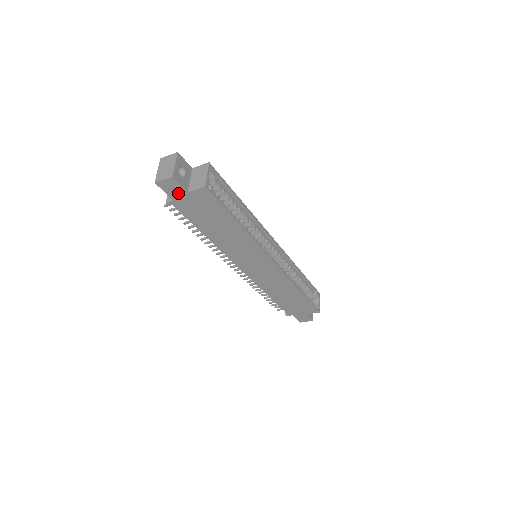
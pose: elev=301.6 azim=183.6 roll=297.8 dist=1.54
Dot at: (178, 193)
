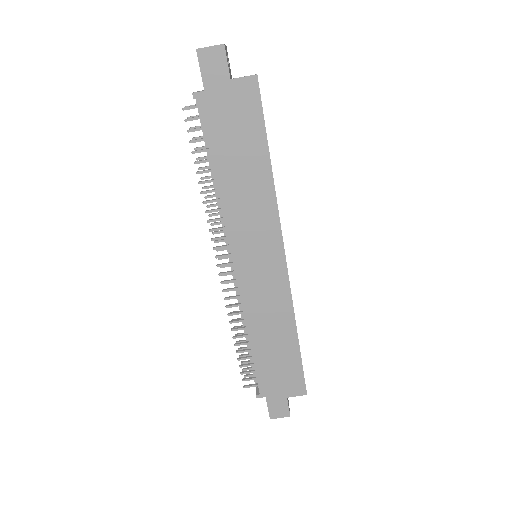
Dot at: (217, 78)
